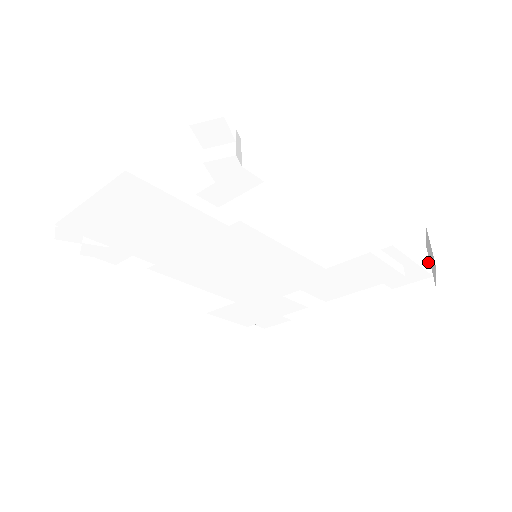
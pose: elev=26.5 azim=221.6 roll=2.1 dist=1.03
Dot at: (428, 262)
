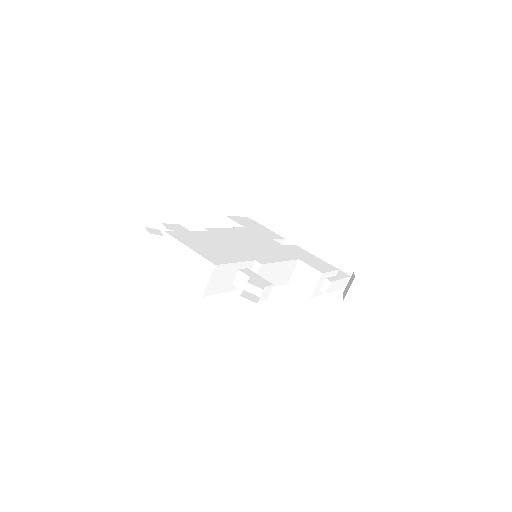
Dot at: (348, 281)
